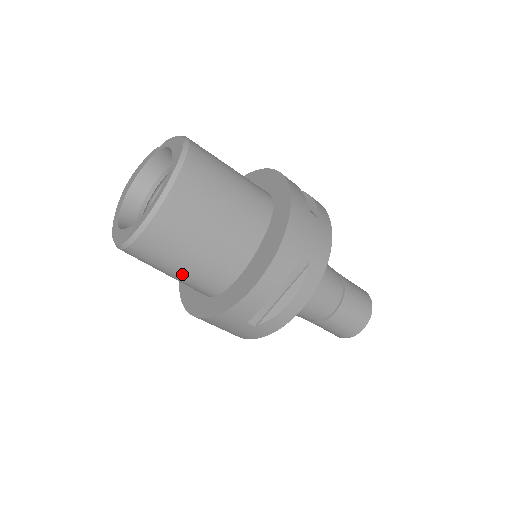
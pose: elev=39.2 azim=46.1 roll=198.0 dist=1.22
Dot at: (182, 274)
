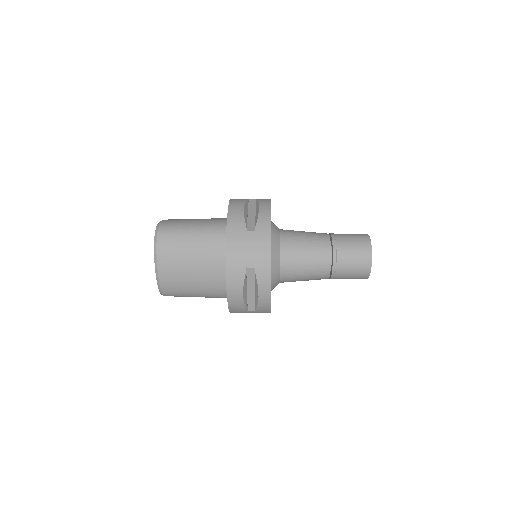
Dot at: (200, 296)
